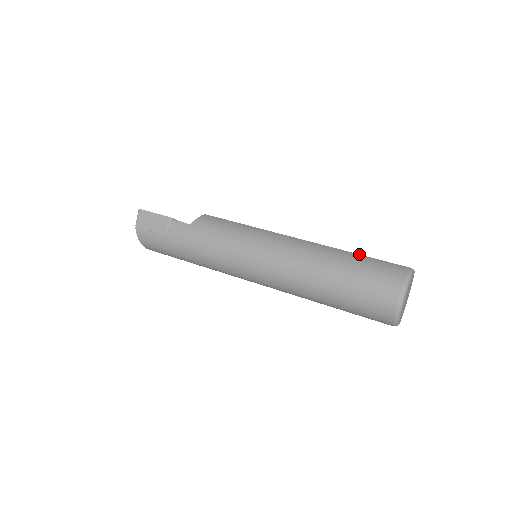
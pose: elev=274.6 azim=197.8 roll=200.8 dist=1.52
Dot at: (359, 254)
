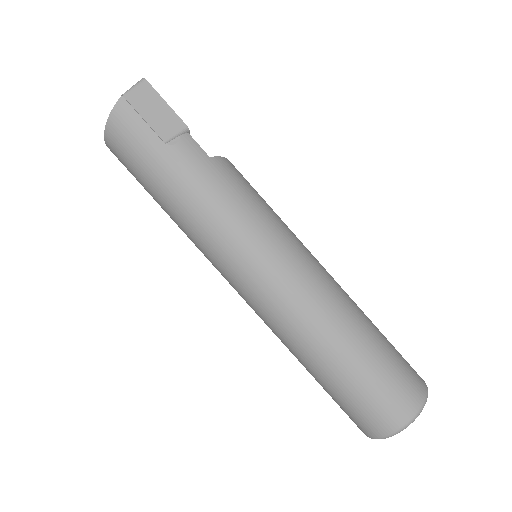
Dot at: occluded
